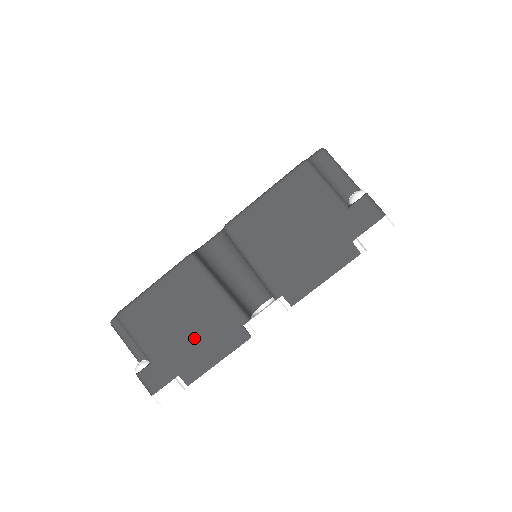
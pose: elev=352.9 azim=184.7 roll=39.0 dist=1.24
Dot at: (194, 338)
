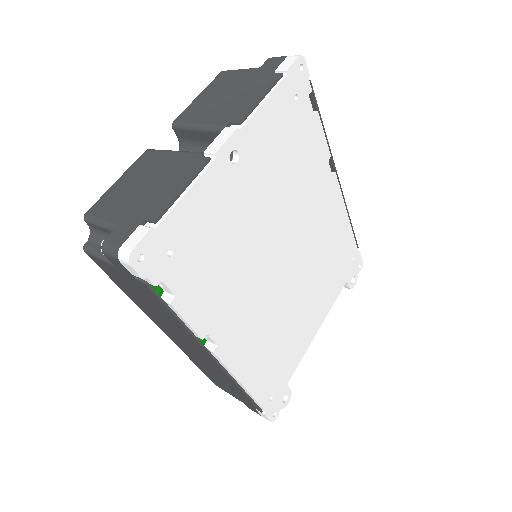
Dot at: (156, 188)
